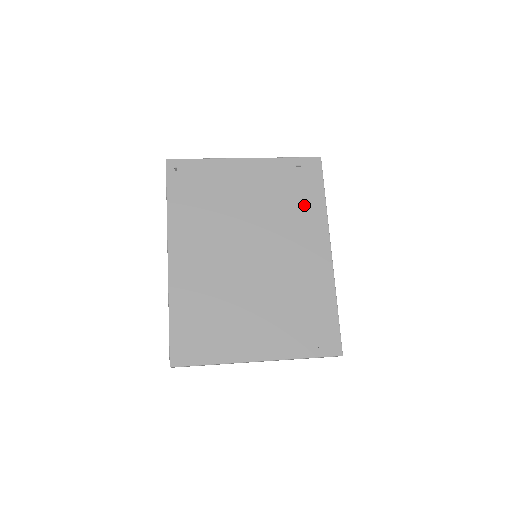
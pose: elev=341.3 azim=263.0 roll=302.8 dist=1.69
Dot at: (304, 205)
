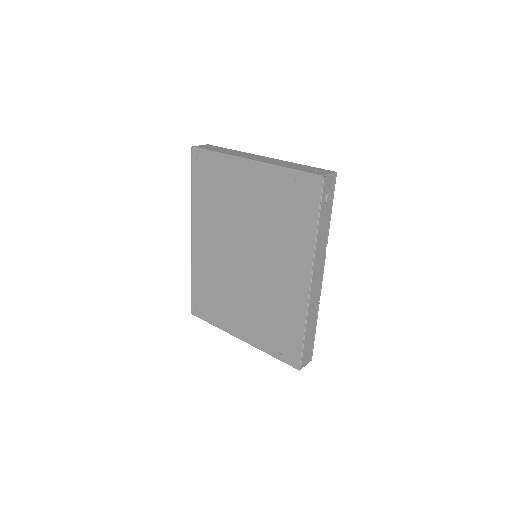
Dot at: (295, 228)
